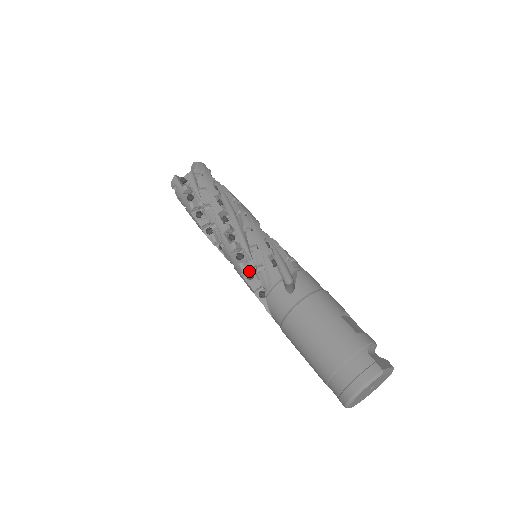
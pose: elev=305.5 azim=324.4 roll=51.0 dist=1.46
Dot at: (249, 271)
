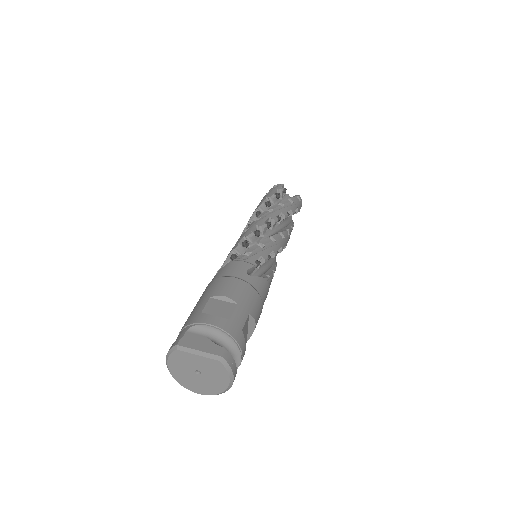
Dot at: occluded
